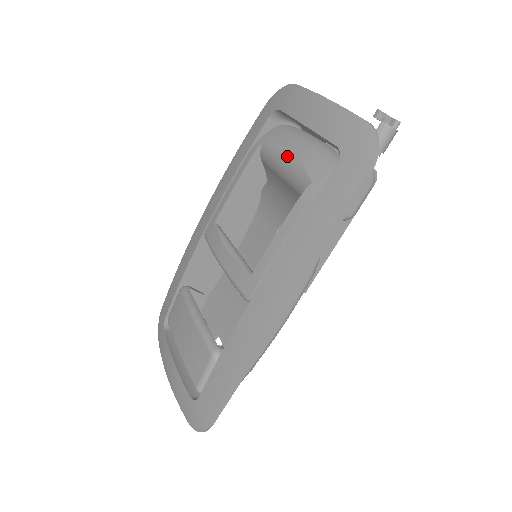
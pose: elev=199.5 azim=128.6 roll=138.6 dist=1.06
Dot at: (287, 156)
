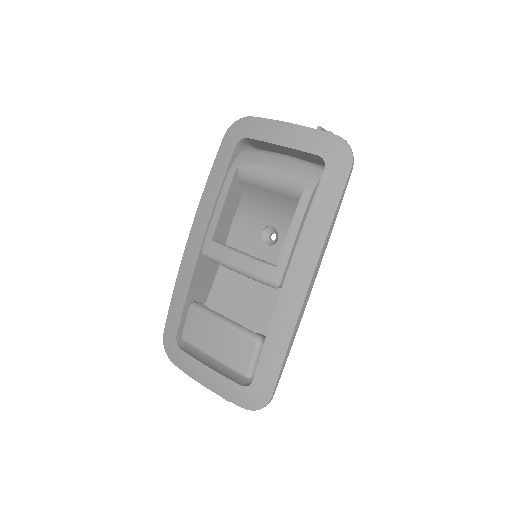
Dot at: (271, 171)
